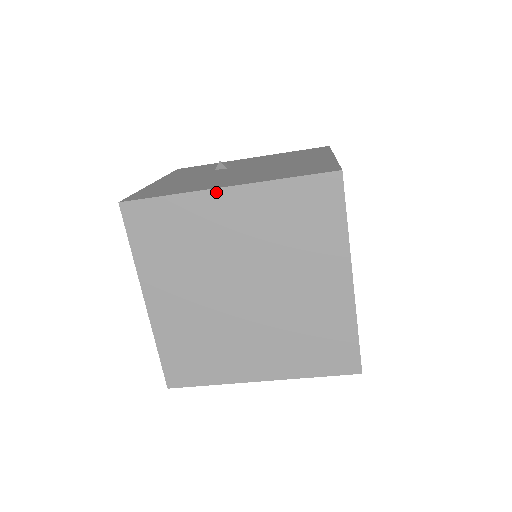
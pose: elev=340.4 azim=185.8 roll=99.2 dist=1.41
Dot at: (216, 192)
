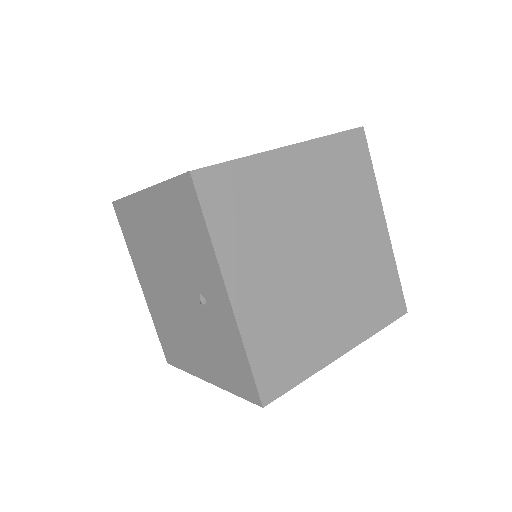
Dot at: (281, 151)
